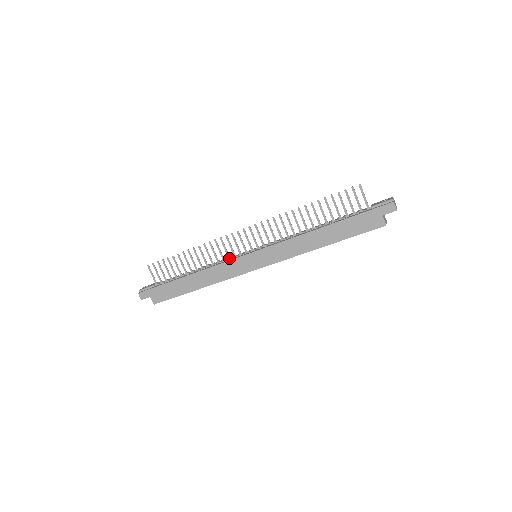
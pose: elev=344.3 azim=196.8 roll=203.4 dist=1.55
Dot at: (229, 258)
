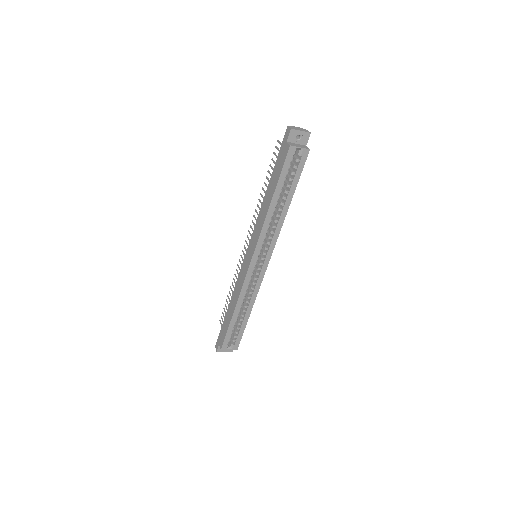
Dot at: occluded
